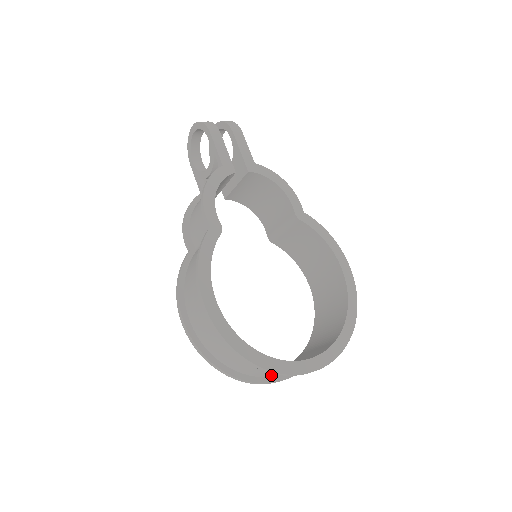
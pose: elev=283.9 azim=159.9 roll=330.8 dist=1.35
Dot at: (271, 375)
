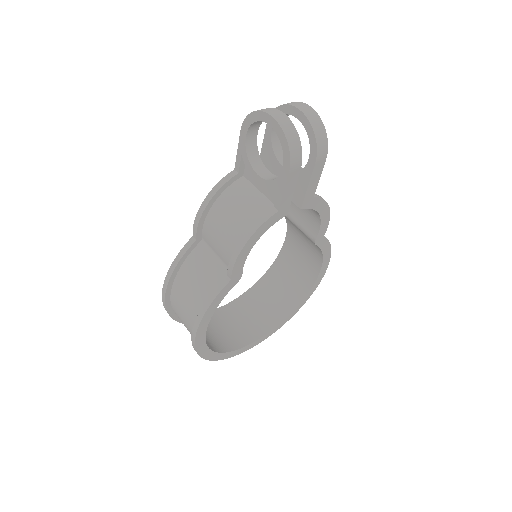
Dot at: occluded
